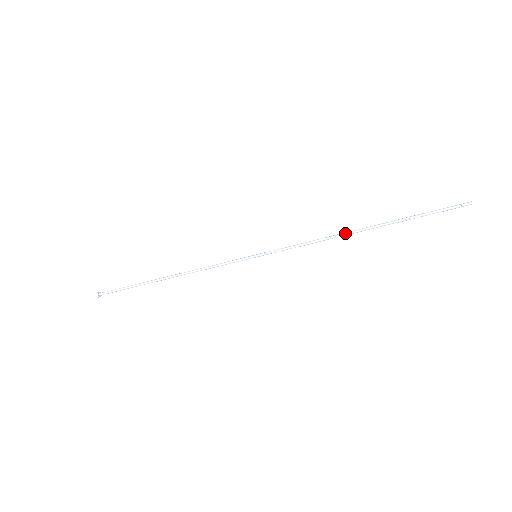
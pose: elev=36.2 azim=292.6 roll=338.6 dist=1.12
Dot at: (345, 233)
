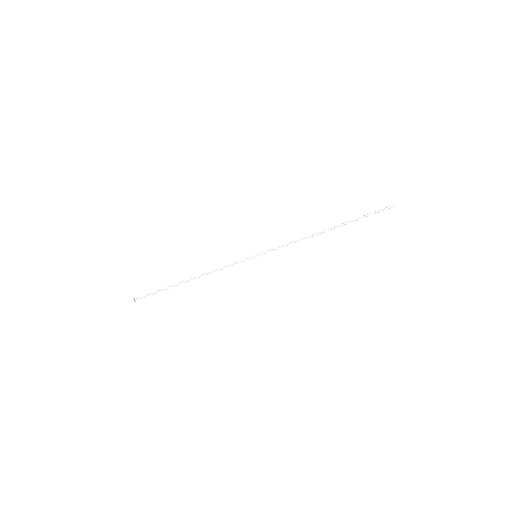
Dot at: (317, 233)
